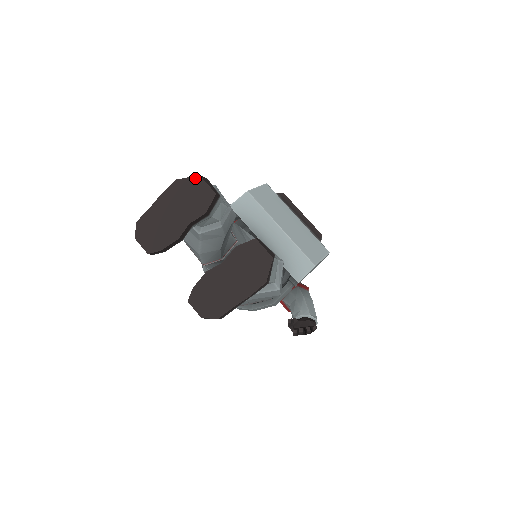
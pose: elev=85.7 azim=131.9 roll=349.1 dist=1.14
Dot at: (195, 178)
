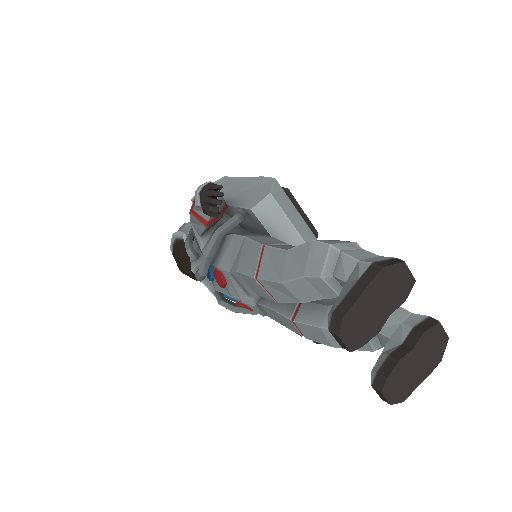
Dot at: (401, 265)
